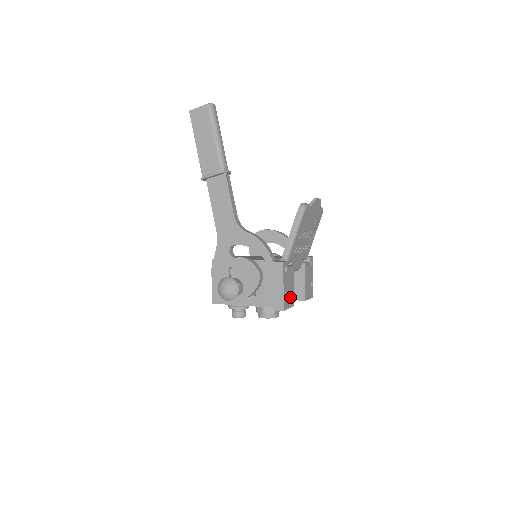
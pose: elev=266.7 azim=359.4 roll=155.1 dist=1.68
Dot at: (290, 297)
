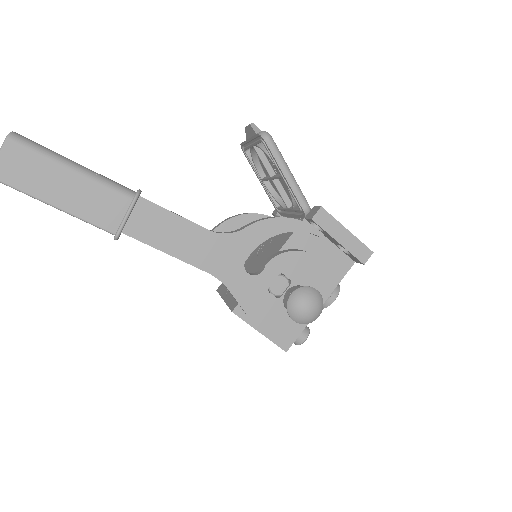
Dot at: occluded
